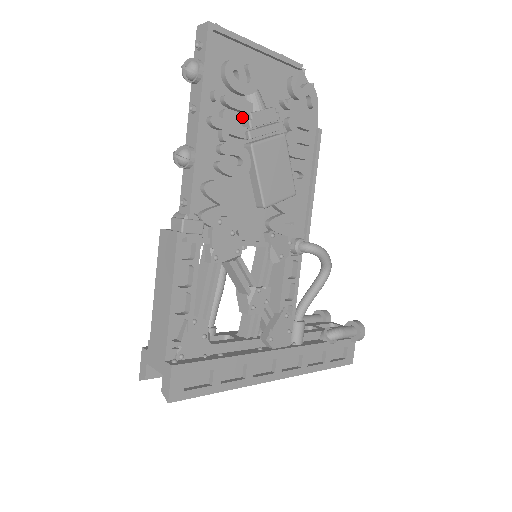
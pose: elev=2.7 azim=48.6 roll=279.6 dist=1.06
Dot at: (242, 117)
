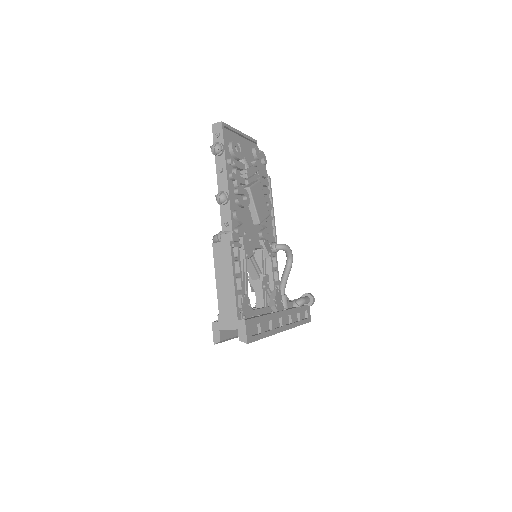
Dot at: (240, 173)
